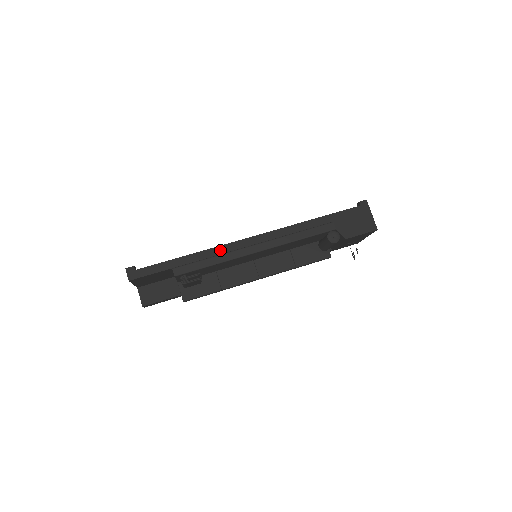
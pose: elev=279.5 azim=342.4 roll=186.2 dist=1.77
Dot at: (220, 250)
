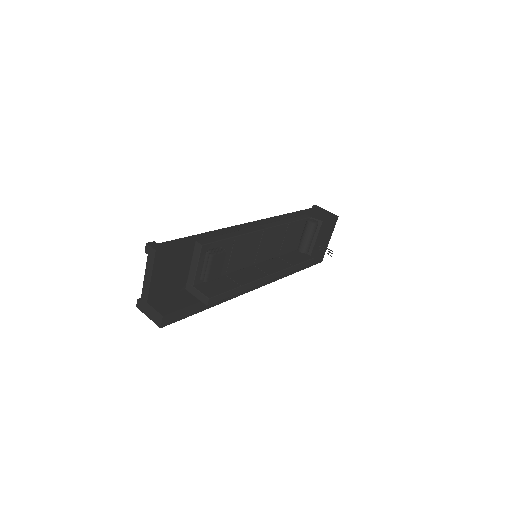
Dot at: (231, 229)
